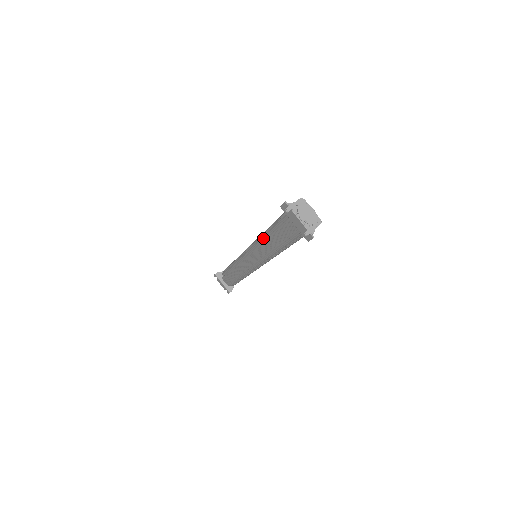
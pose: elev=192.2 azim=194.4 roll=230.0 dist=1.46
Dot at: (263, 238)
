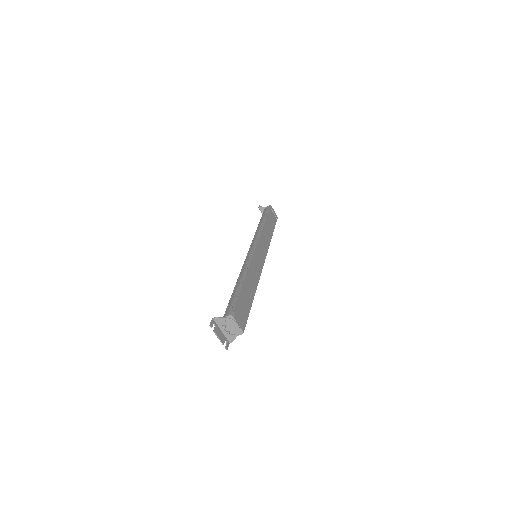
Dot at: occluded
